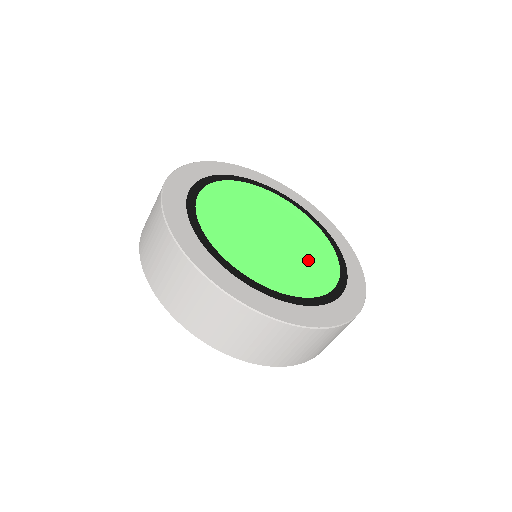
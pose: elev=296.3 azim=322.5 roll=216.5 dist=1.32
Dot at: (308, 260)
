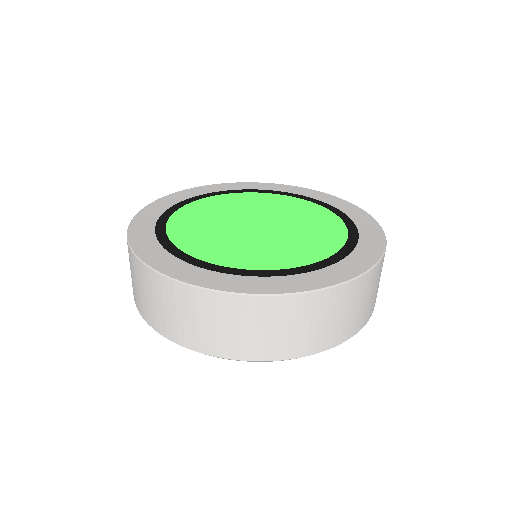
Dot at: (304, 221)
